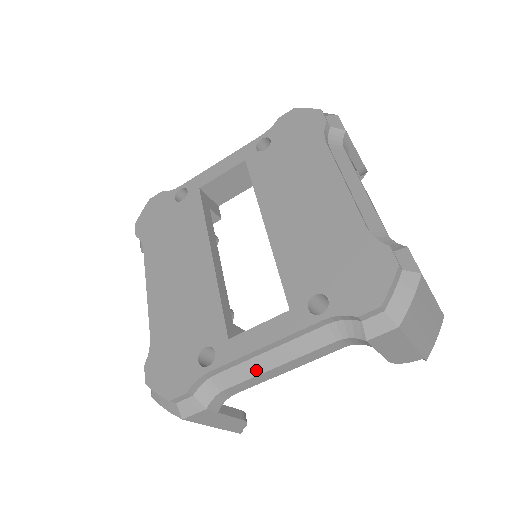
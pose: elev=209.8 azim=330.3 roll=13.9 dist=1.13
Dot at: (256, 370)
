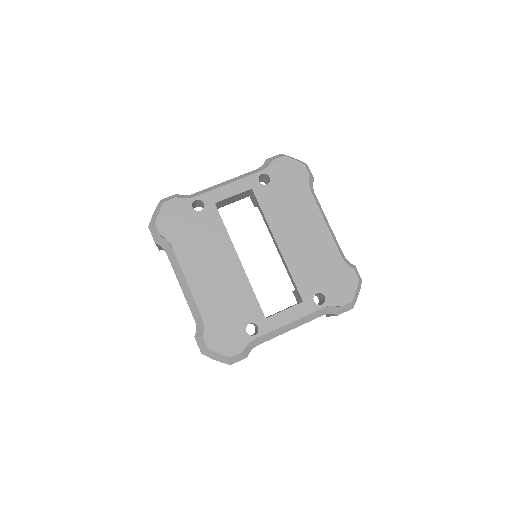
Dot at: (279, 333)
